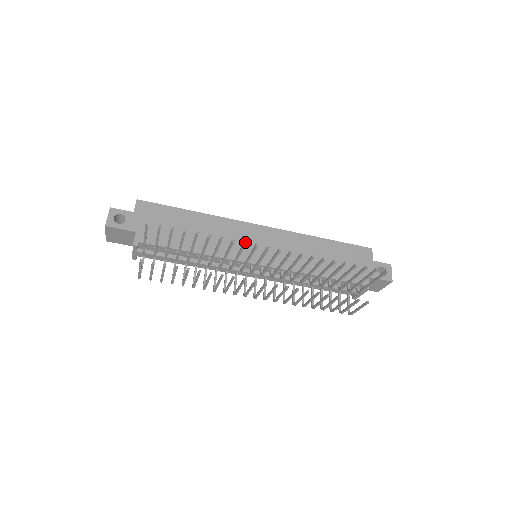
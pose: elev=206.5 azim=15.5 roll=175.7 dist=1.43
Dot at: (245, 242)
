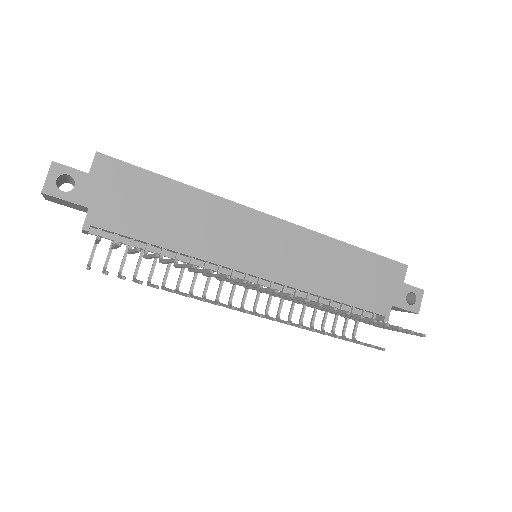
Dot at: (245, 281)
